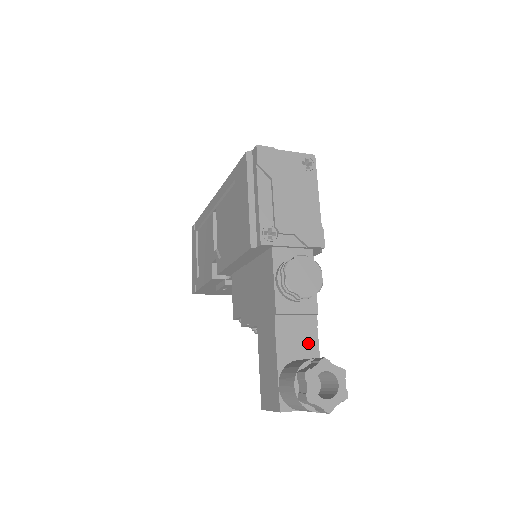
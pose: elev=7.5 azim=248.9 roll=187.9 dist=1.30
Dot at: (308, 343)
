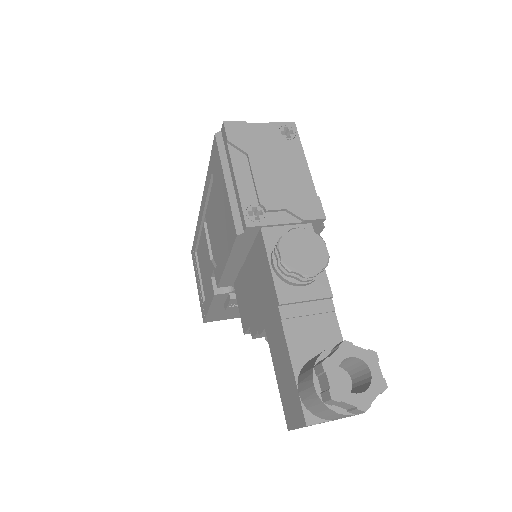
Dot at: (327, 334)
